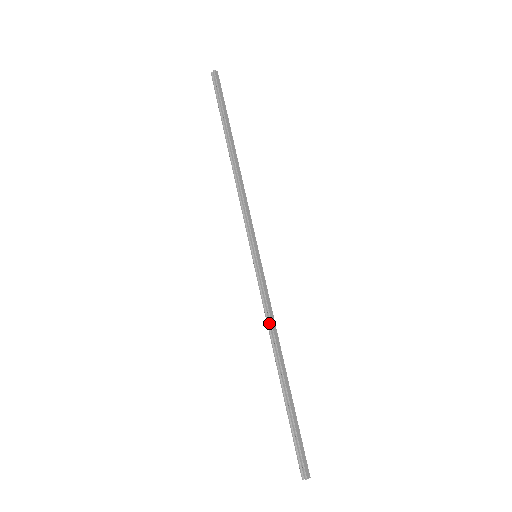
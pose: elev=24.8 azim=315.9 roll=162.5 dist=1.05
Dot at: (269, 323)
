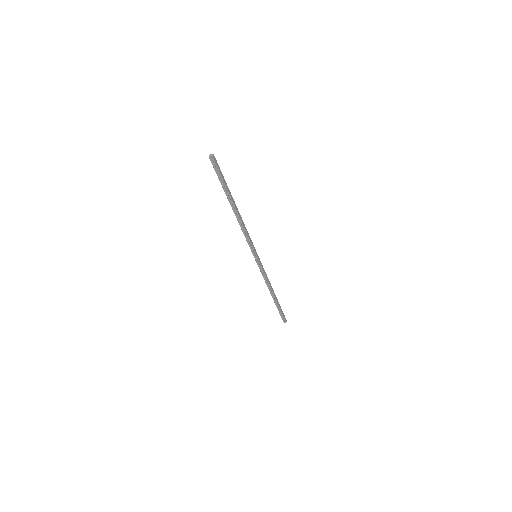
Dot at: (266, 281)
